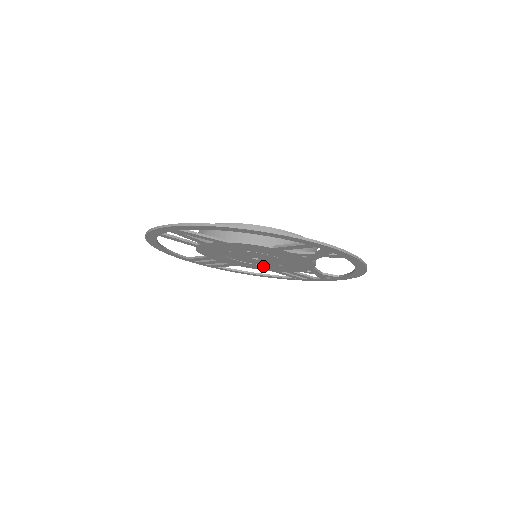
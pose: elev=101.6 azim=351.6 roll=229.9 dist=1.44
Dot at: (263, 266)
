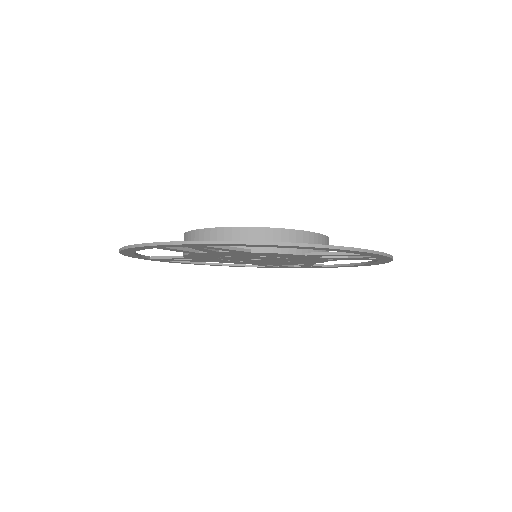
Dot at: (250, 262)
